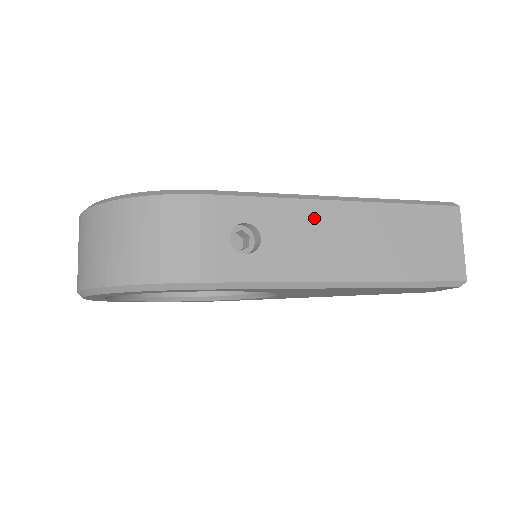
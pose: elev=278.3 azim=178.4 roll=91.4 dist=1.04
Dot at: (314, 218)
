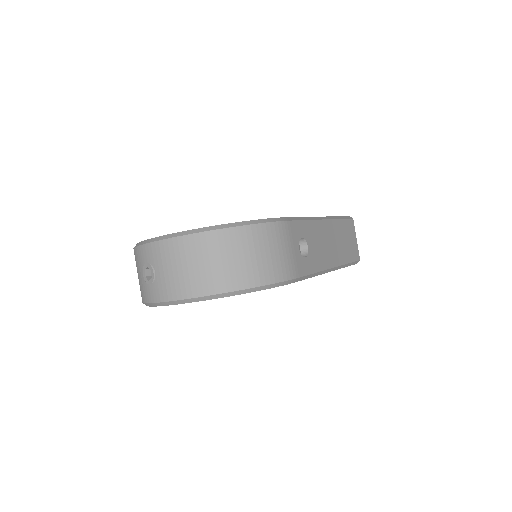
Dot at: (320, 231)
